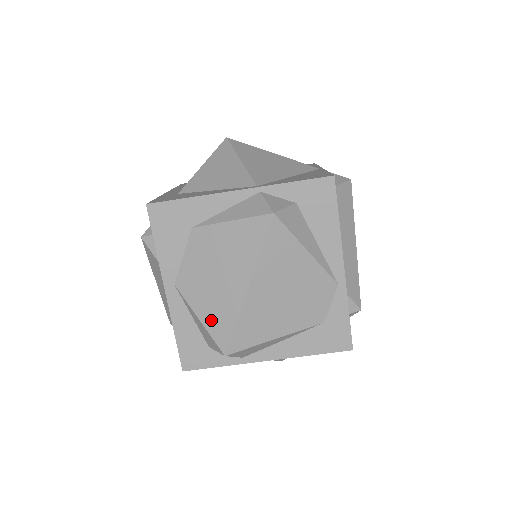
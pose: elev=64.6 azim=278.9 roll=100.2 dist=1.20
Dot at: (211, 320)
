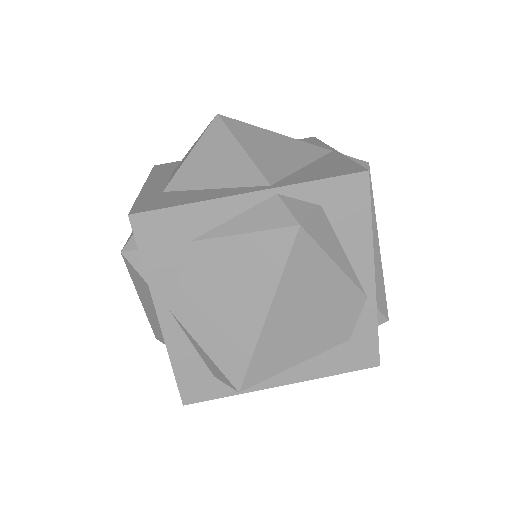
Dot at: (220, 352)
